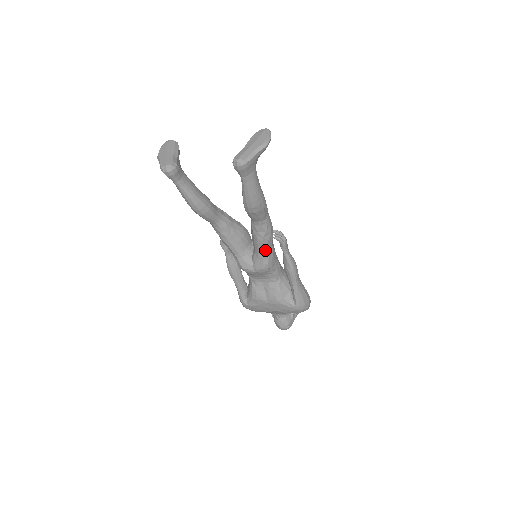
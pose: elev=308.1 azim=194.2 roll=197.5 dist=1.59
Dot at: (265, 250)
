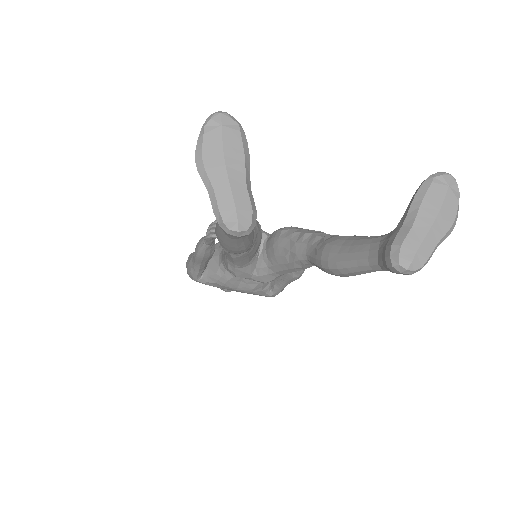
Dot at: occluded
